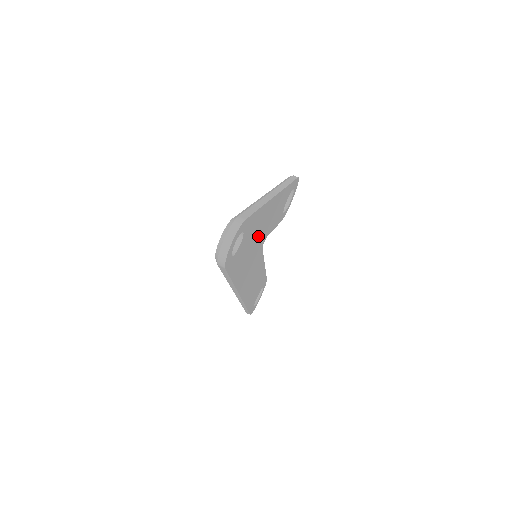
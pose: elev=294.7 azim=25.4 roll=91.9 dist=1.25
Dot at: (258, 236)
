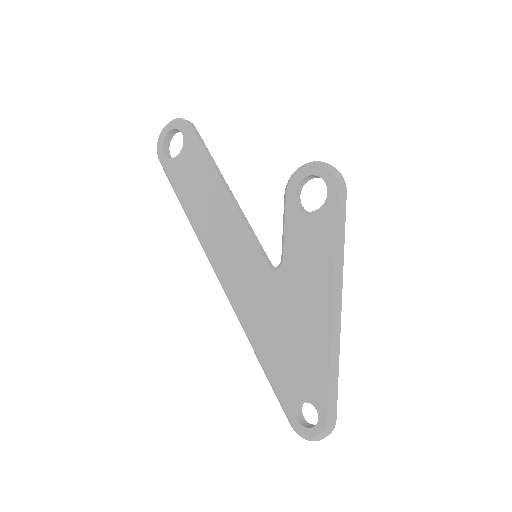
Dot at: occluded
